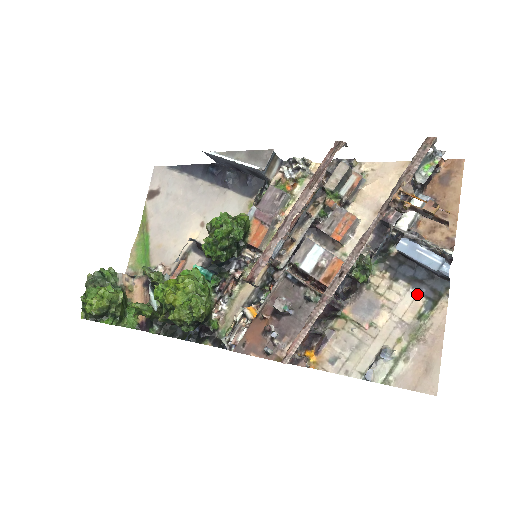
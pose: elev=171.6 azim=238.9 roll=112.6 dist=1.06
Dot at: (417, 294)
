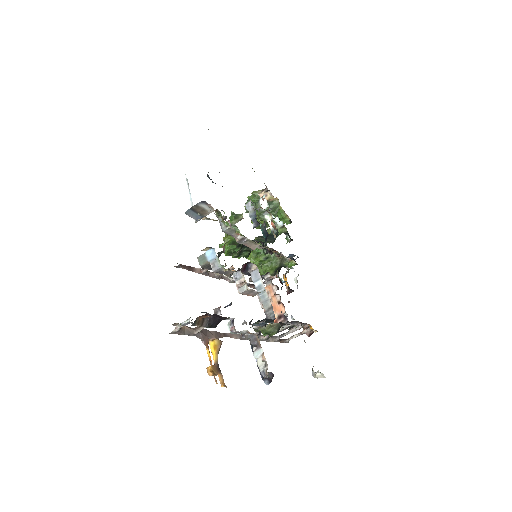
Dot at: occluded
